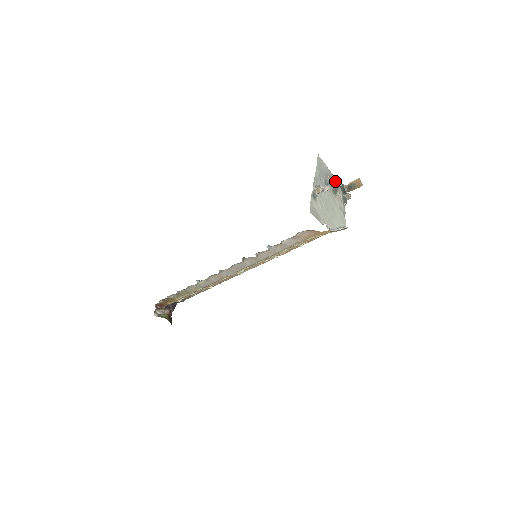
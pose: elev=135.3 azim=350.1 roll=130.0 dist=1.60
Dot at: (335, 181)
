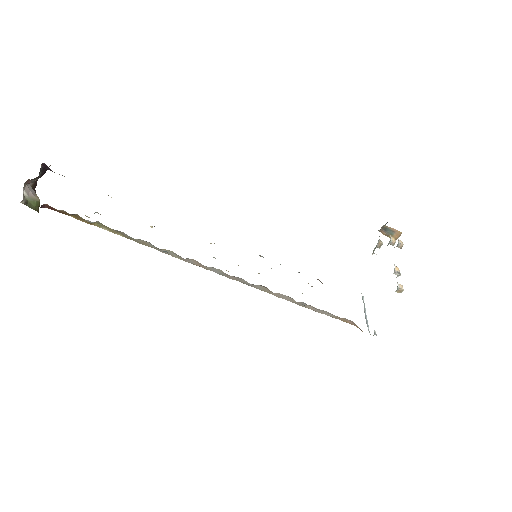
Dot at: occluded
